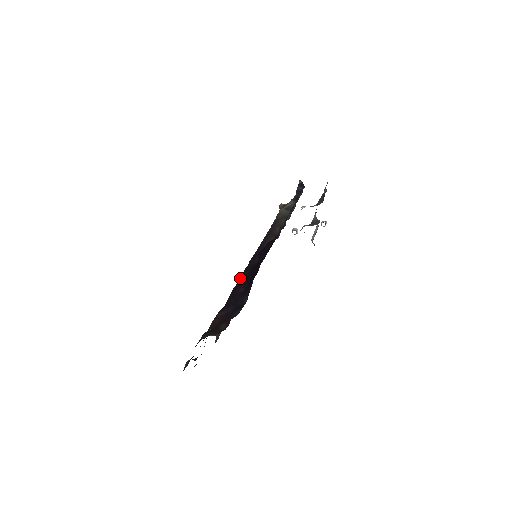
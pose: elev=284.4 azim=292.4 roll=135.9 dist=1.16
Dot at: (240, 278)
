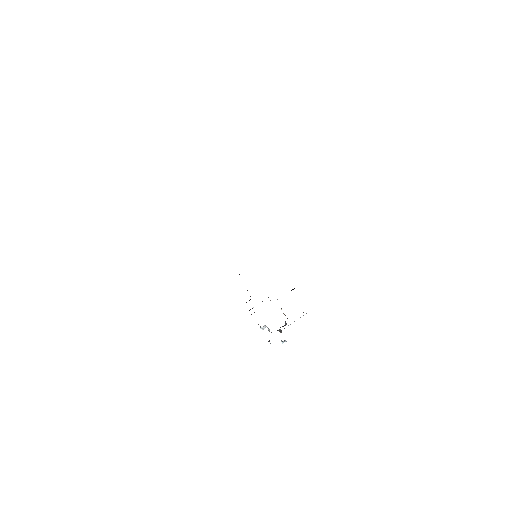
Dot at: occluded
